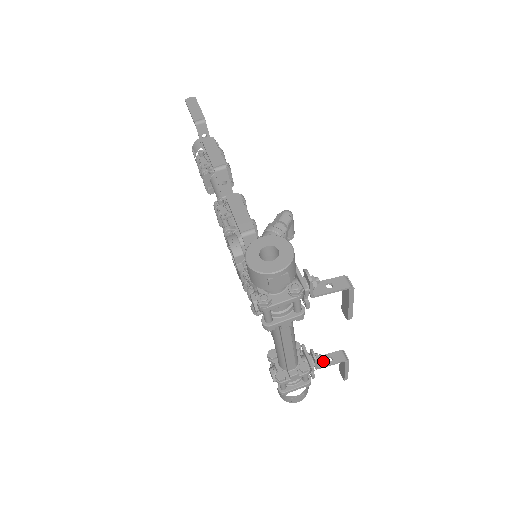
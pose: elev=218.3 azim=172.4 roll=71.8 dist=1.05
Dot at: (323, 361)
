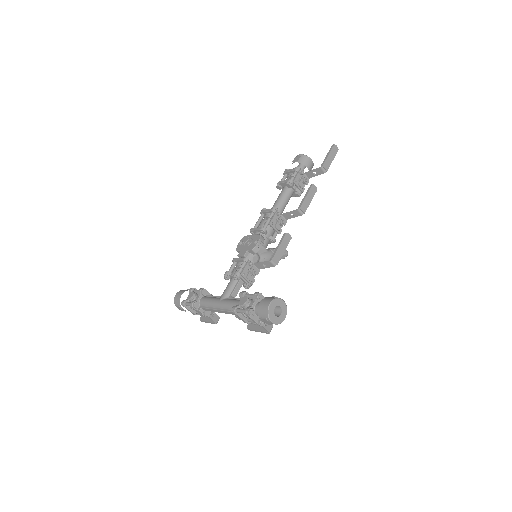
Dot at: occluded
